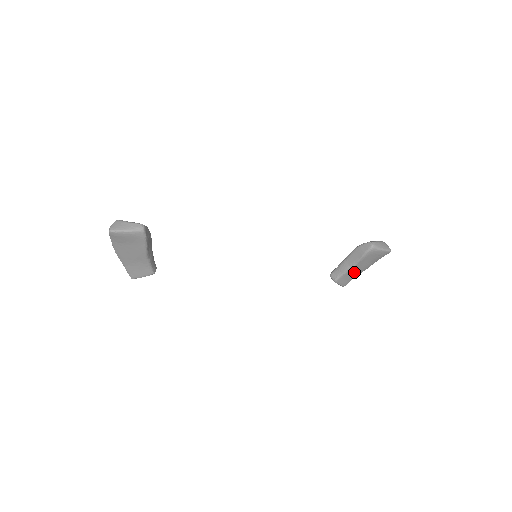
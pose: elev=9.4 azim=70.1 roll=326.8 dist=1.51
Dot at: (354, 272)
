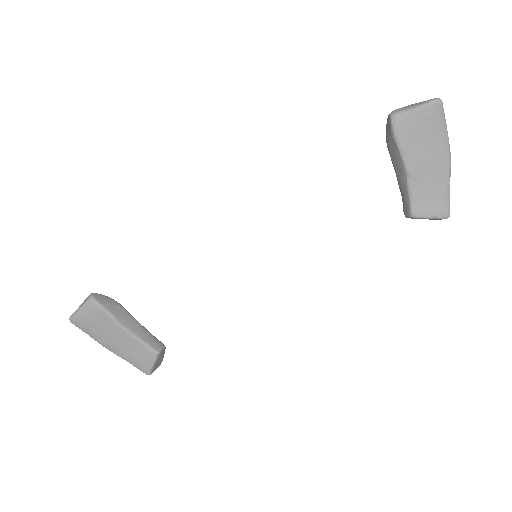
Dot at: (428, 180)
